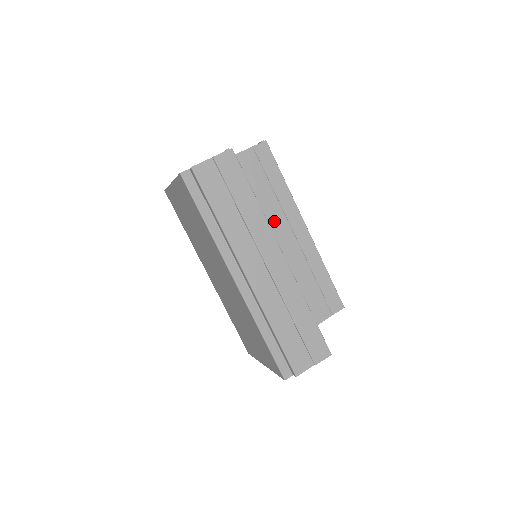
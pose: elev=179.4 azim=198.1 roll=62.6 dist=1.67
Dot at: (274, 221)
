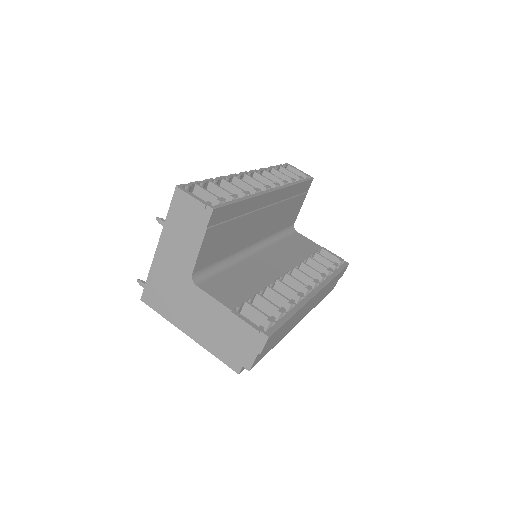
Dot at: (251, 224)
